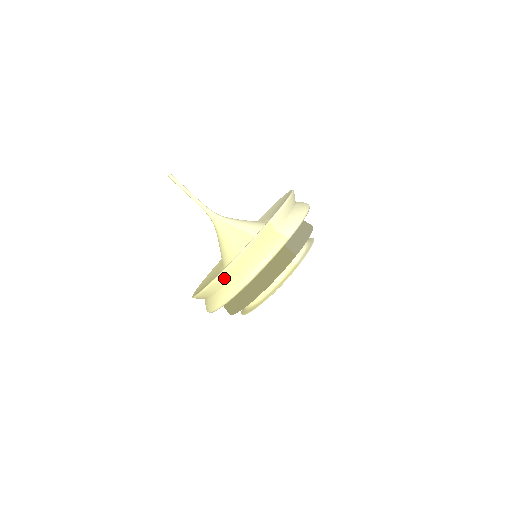
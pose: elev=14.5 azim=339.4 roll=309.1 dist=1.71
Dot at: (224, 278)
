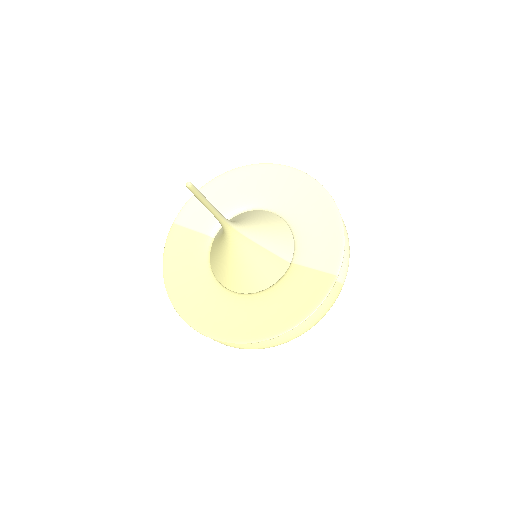
Dot at: occluded
